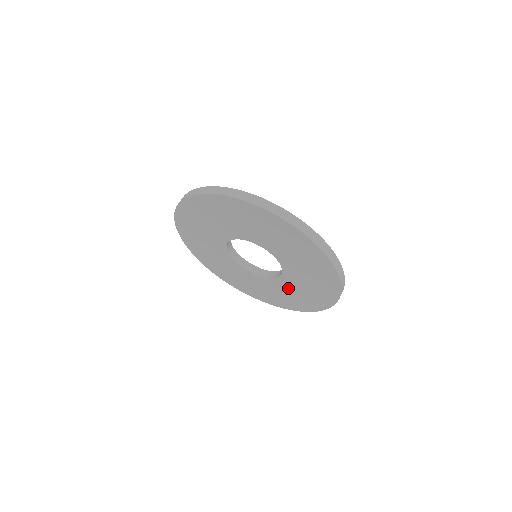
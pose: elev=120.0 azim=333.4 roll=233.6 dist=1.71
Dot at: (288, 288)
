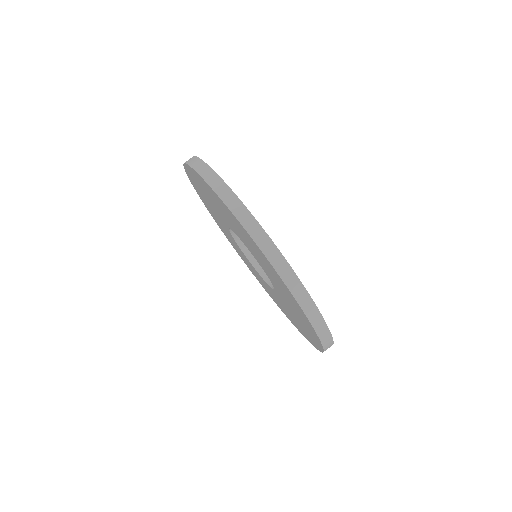
Dot at: (266, 285)
